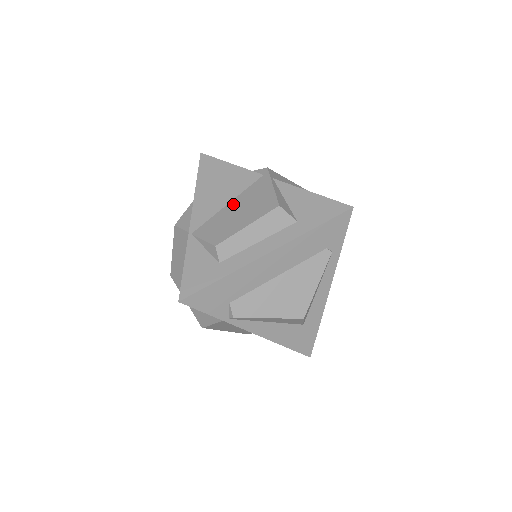
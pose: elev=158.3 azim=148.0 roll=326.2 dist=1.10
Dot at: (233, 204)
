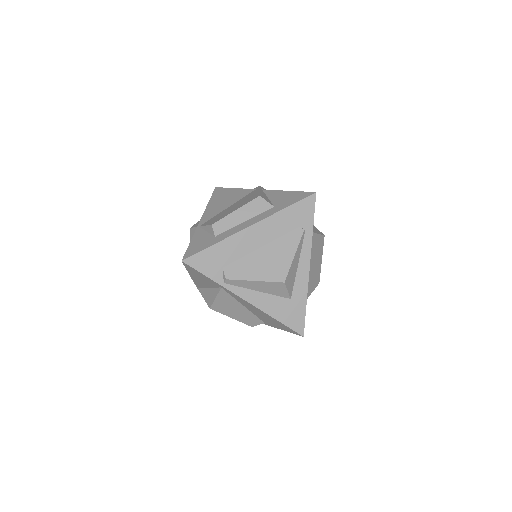
Dot at: (231, 206)
